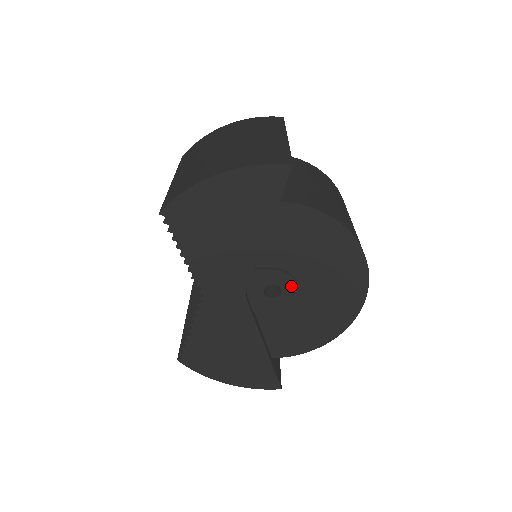
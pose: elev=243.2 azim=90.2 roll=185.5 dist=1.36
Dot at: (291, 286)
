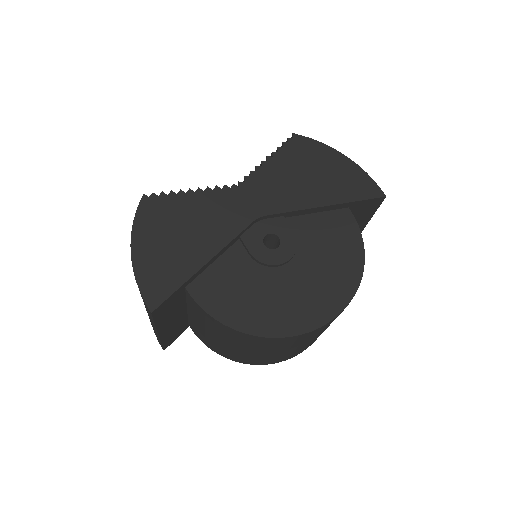
Dot at: (287, 253)
